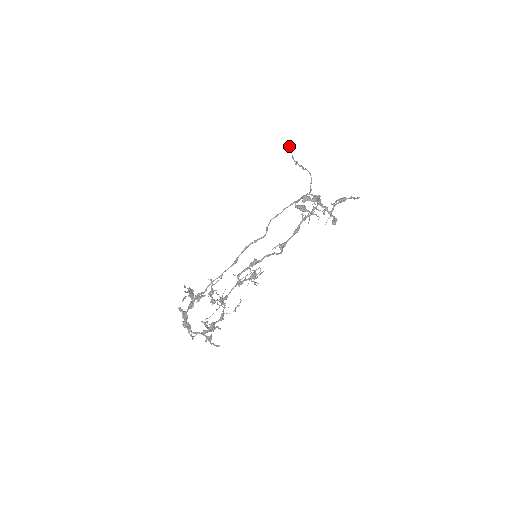
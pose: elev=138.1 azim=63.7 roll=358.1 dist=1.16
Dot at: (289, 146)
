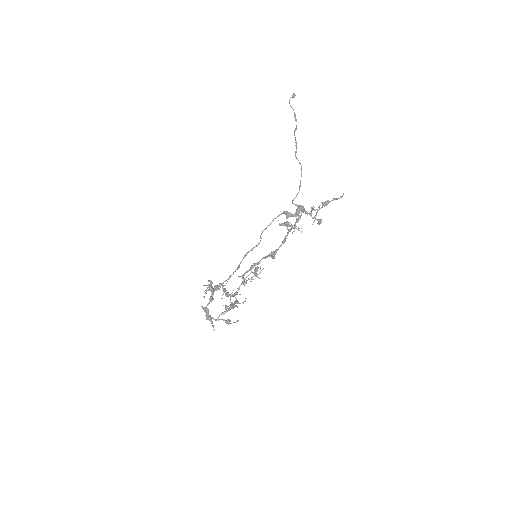
Dot at: (292, 96)
